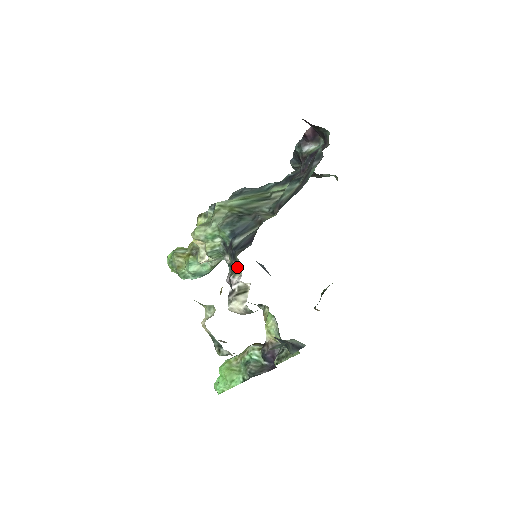
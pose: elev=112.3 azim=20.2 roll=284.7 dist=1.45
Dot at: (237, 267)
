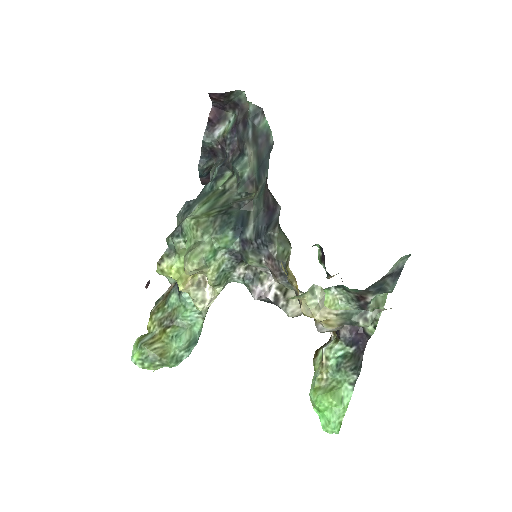
Dot at: (256, 272)
